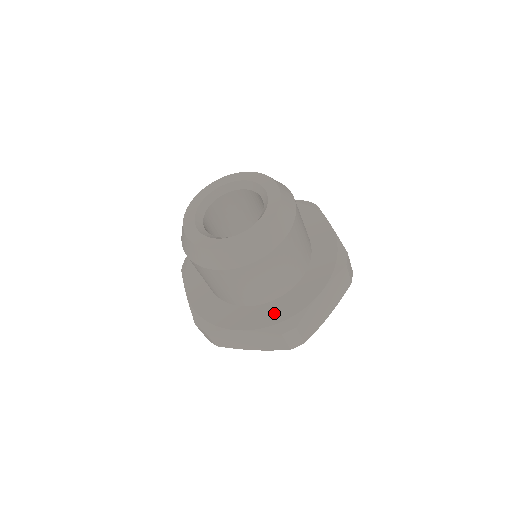
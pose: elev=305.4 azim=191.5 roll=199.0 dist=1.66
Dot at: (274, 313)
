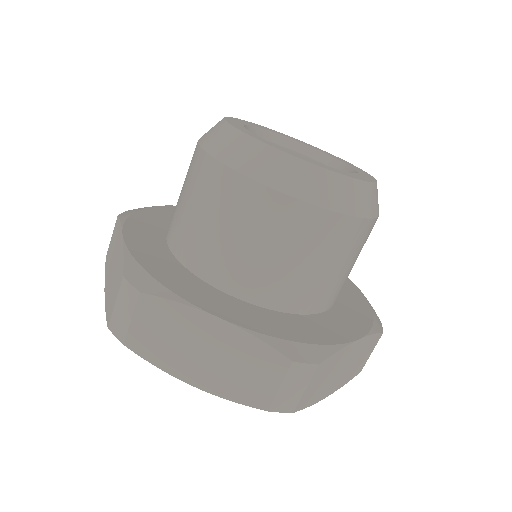
Dot at: (284, 326)
